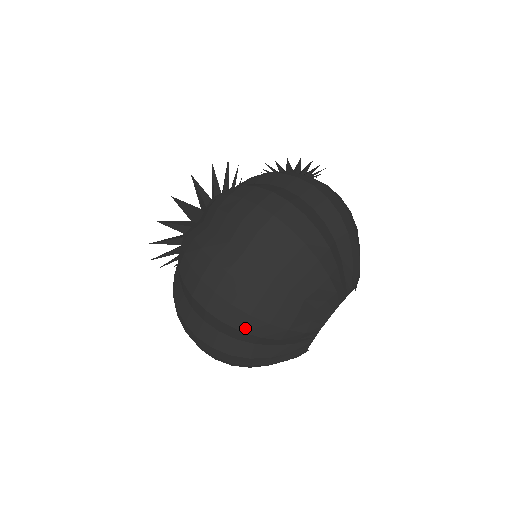
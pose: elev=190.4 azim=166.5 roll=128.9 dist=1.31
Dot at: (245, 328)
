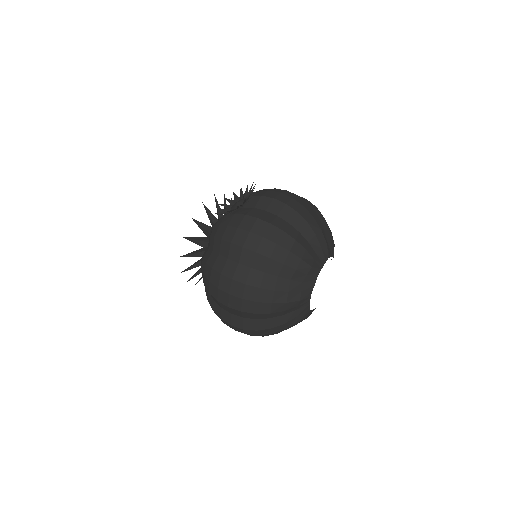
Dot at: occluded
